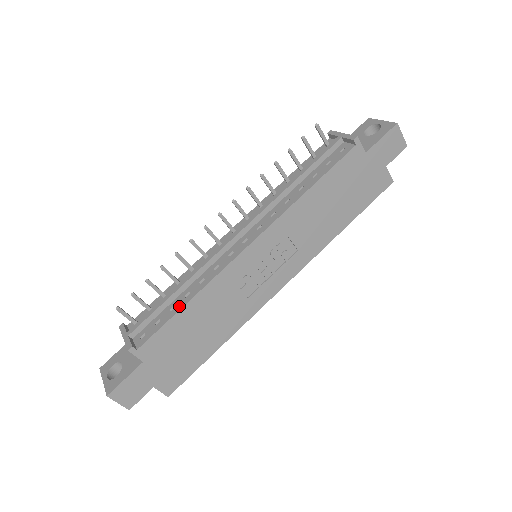
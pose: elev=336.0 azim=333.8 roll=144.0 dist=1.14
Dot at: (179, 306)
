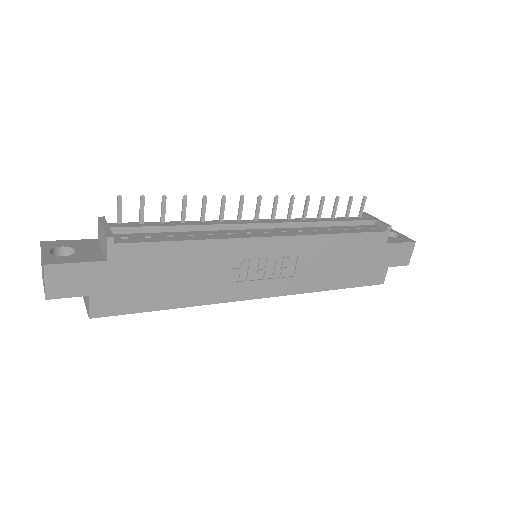
Dot at: (180, 238)
